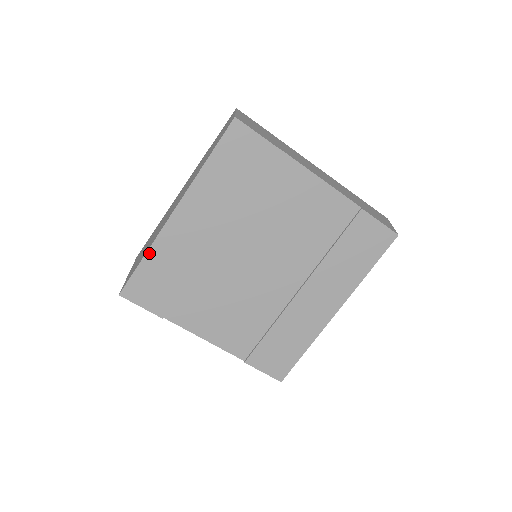
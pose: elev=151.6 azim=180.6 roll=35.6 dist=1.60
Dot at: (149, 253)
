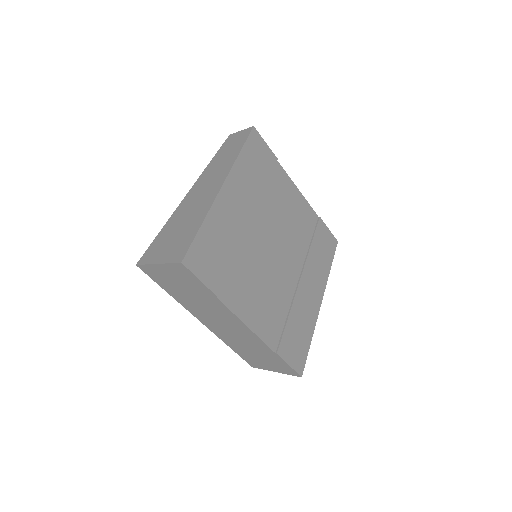
Dot at: (206, 221)
